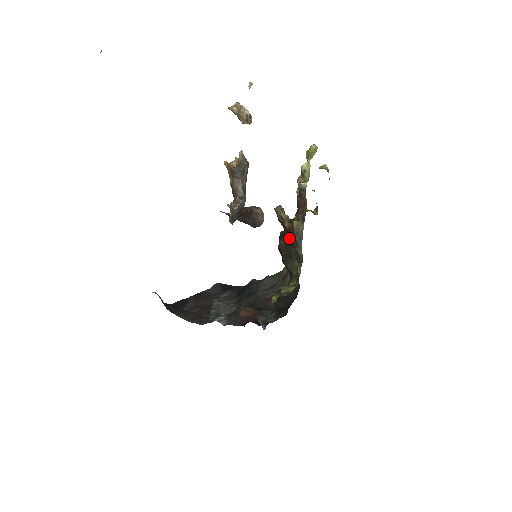
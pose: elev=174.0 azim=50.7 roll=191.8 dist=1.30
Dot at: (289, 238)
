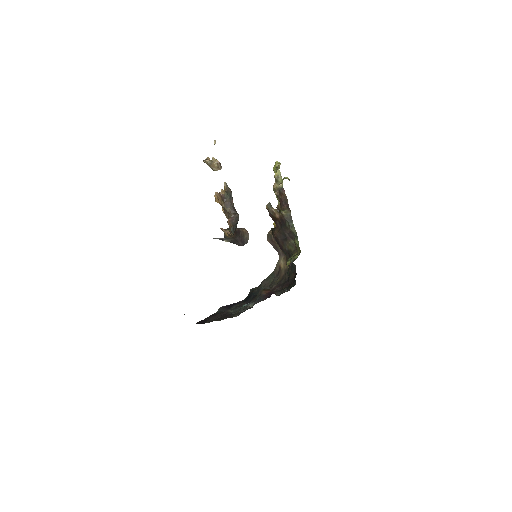
Dot at: (281, 225)
